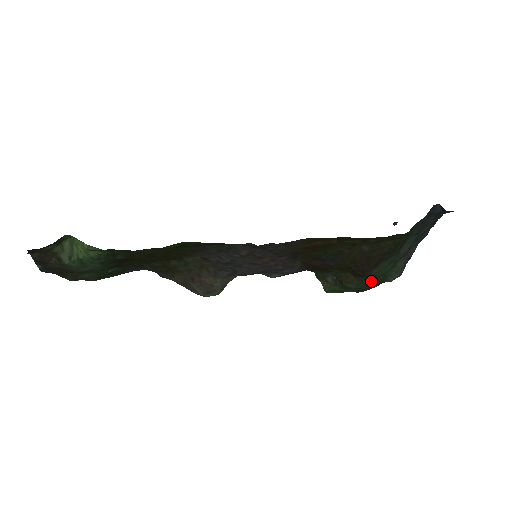
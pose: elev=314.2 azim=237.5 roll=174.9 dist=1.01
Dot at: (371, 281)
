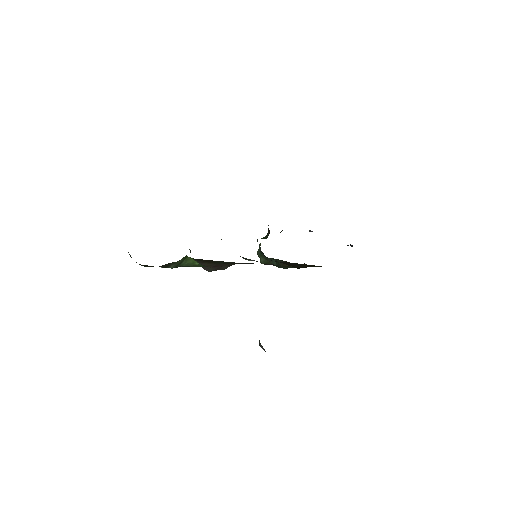
Dot at: occluded
